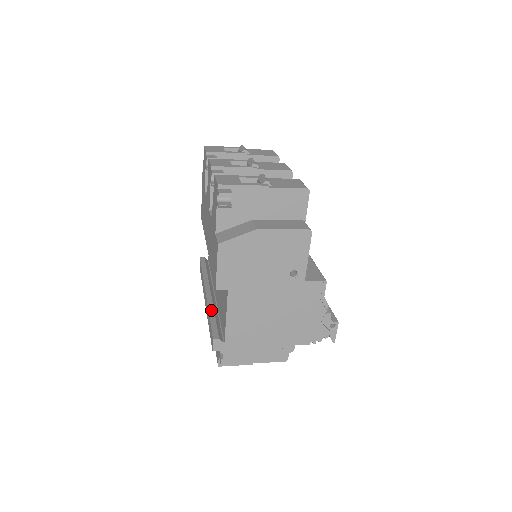
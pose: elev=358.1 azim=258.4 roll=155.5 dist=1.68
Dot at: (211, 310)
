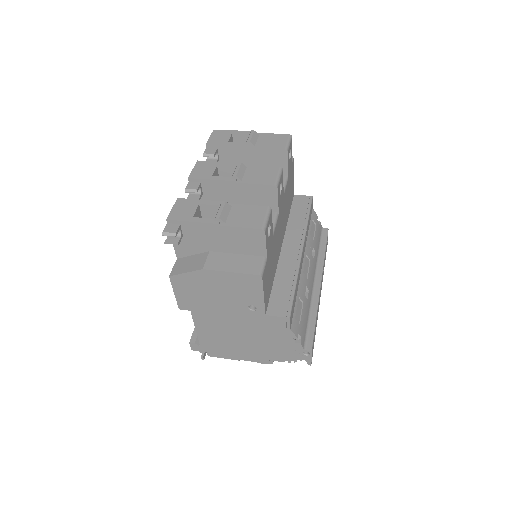
Dot at: occluded
